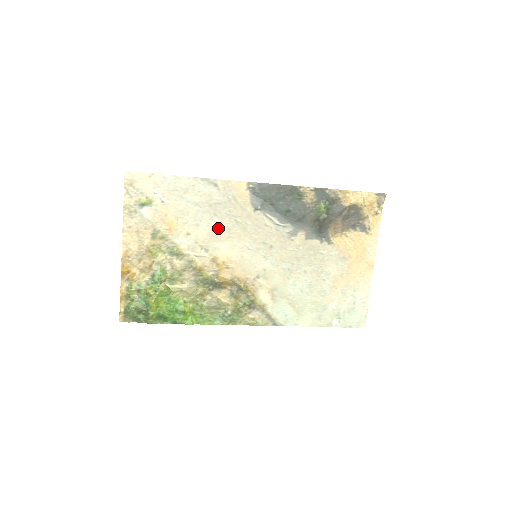
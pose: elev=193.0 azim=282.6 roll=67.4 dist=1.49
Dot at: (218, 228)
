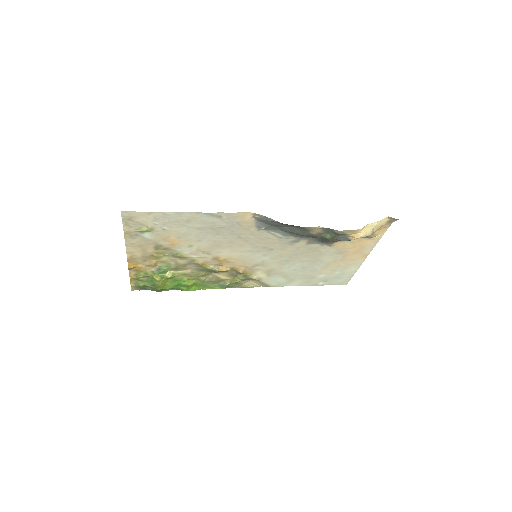
Dot at: (220, 241)
